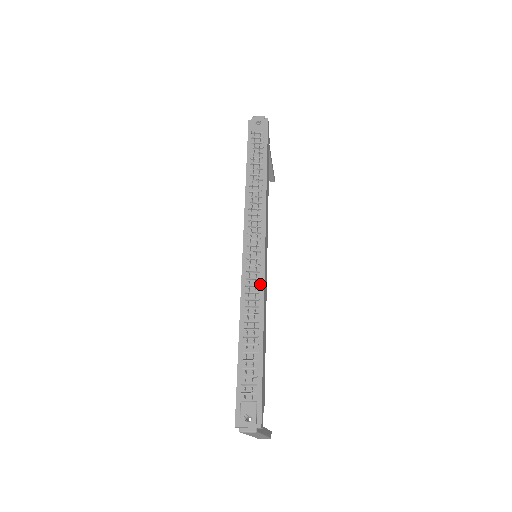
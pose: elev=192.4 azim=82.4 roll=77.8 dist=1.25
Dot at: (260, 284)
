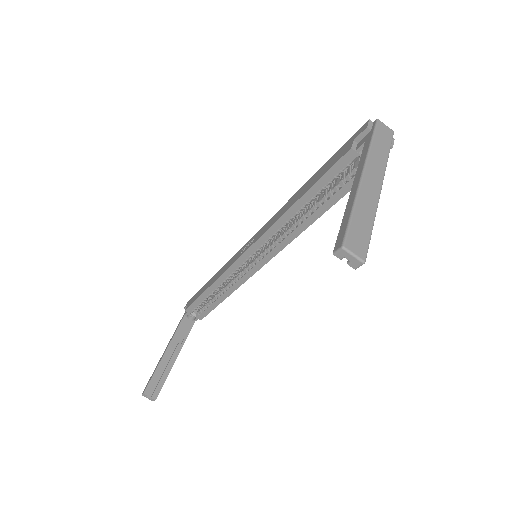
Dot at: occluded
